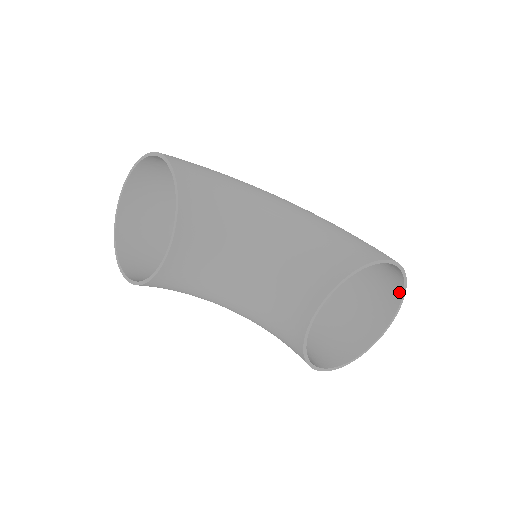
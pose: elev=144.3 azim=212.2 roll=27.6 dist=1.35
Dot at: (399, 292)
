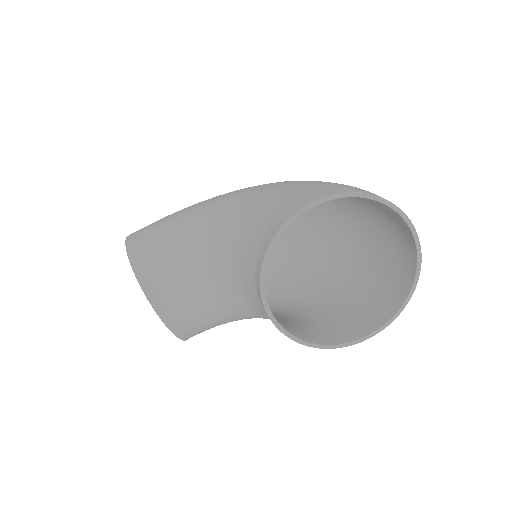
Dot at: (389, 208)
